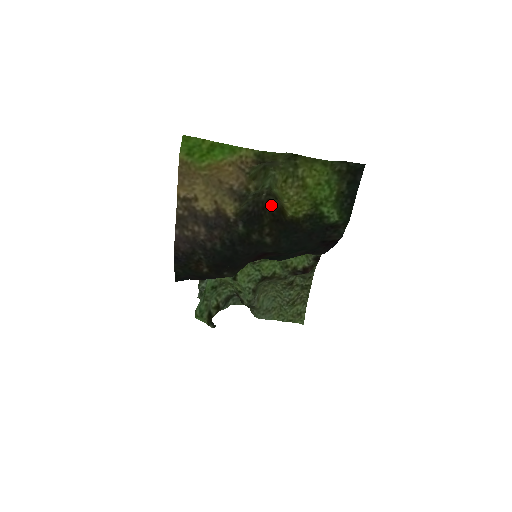
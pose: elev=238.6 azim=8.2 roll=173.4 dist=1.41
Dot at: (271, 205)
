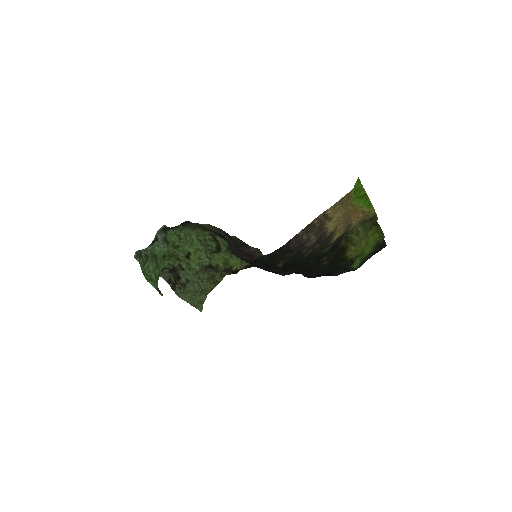
Dot at: (341, 242)
